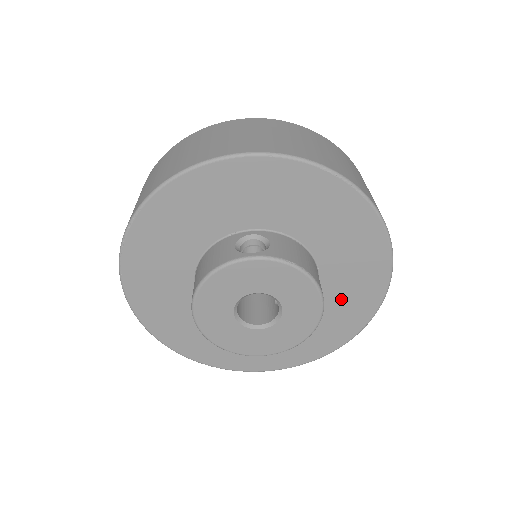
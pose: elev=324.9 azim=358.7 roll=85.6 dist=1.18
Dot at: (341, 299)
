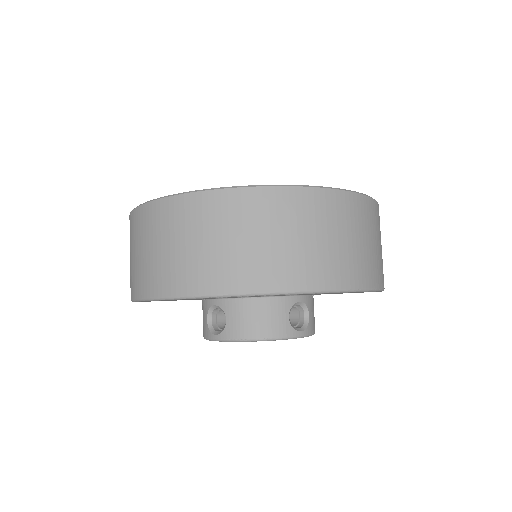
Dot at: occluded
